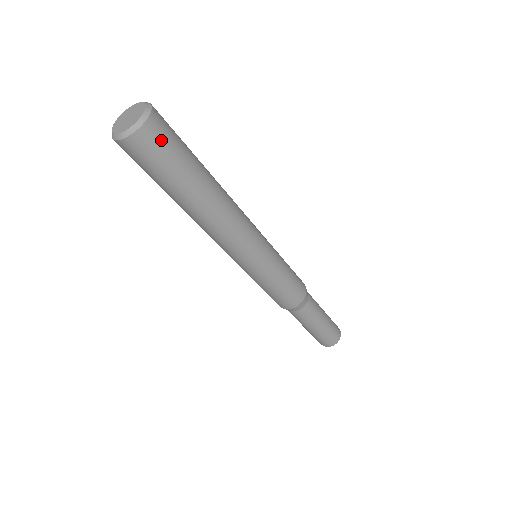
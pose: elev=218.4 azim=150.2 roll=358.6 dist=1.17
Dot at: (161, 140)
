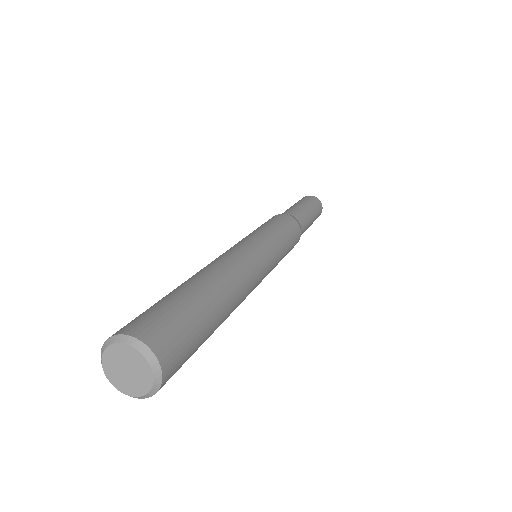
Dot at: (177, 370)
